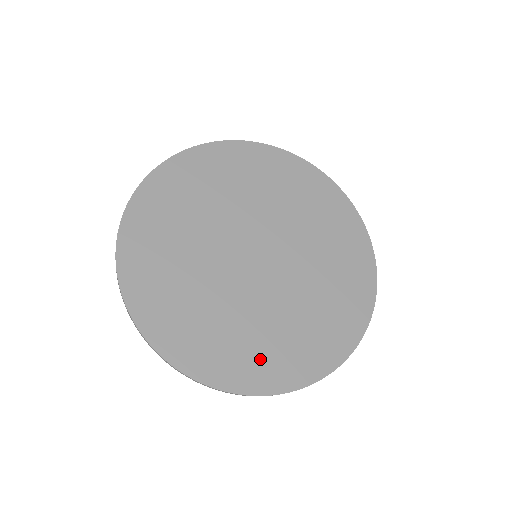
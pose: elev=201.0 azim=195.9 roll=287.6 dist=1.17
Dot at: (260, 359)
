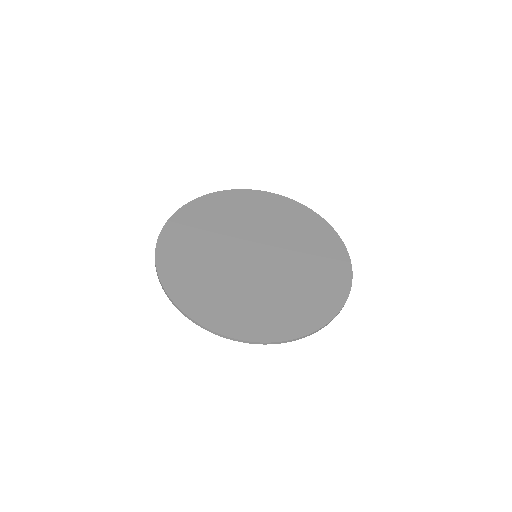
Dot at: (191, 284)
